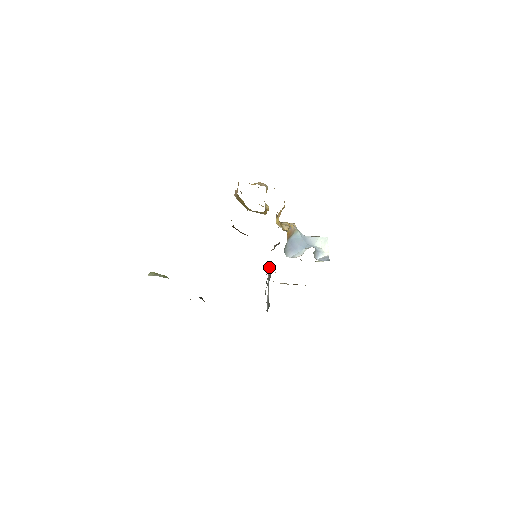
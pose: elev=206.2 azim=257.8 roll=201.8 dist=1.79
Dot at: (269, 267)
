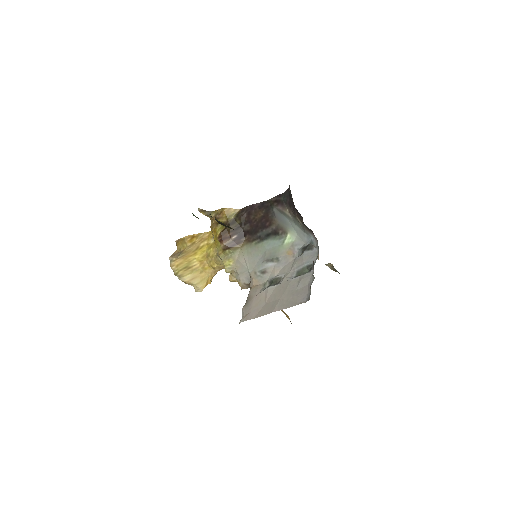
Dot at: (257, 286)
